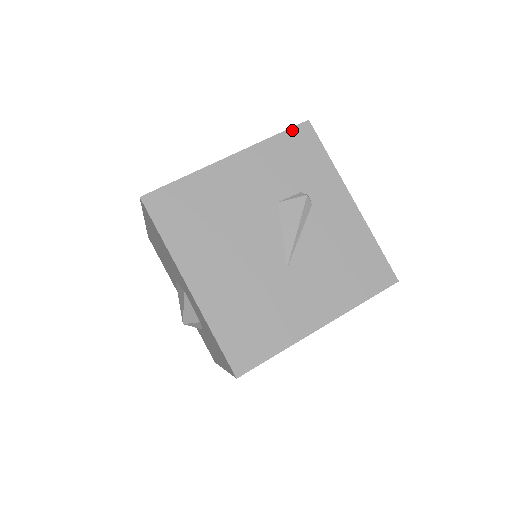
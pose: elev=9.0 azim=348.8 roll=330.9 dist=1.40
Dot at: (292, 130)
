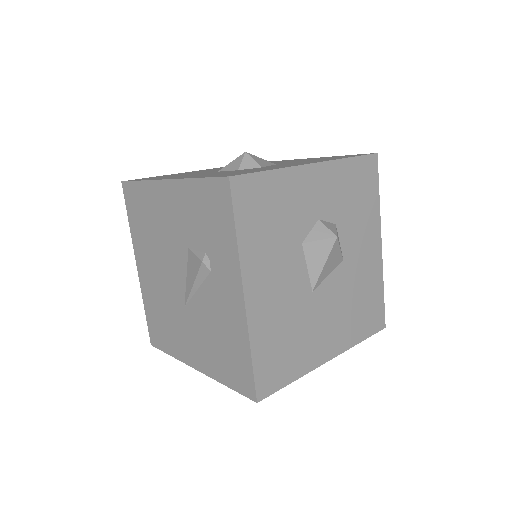
Dot at: (212, 181)
